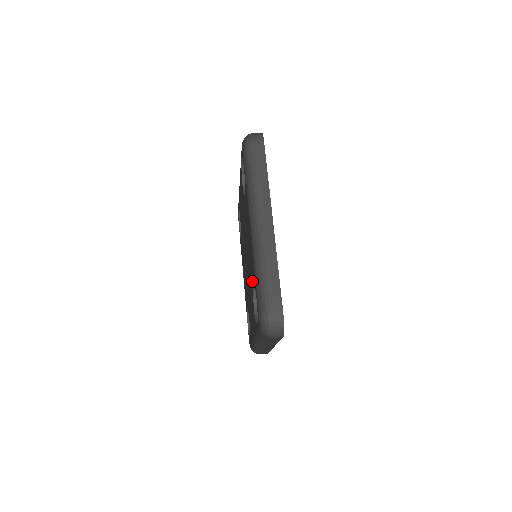
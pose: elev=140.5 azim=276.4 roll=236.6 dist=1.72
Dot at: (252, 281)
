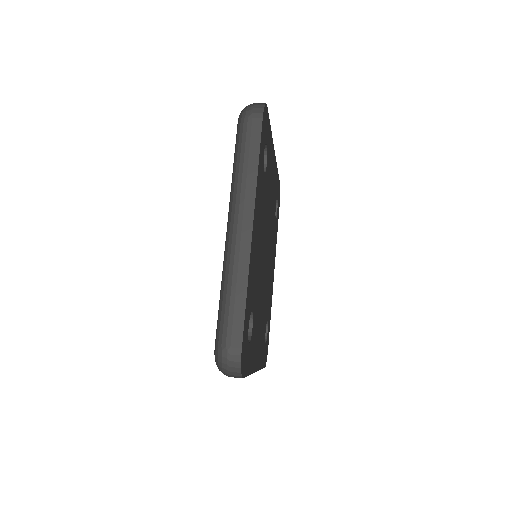
Dot at: occluded
